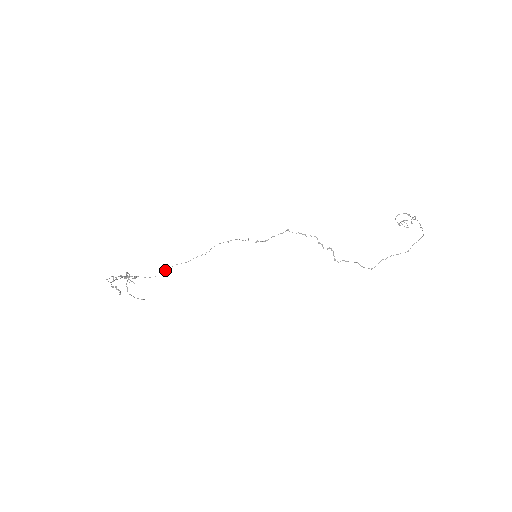
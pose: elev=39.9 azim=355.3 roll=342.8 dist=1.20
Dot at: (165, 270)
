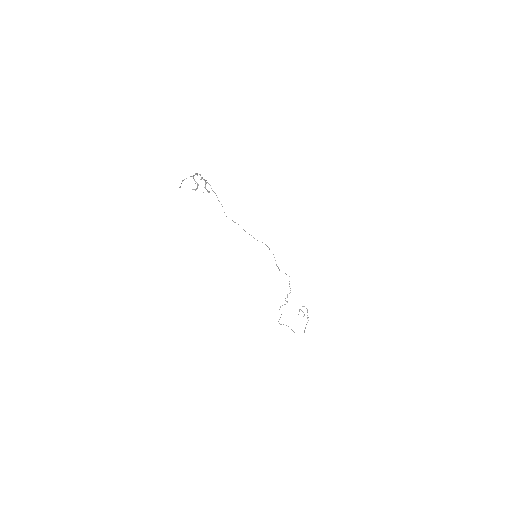
Dot at: (235, 222)
